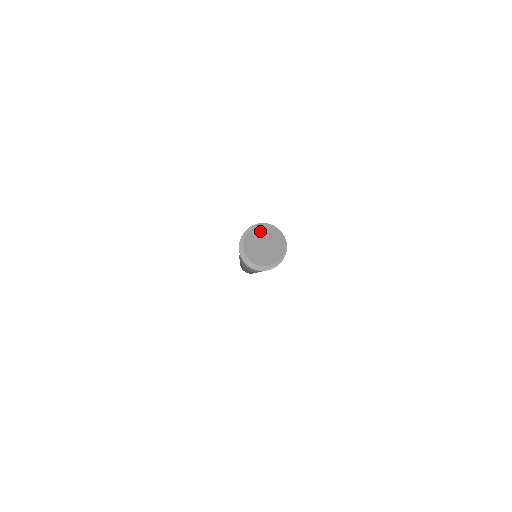
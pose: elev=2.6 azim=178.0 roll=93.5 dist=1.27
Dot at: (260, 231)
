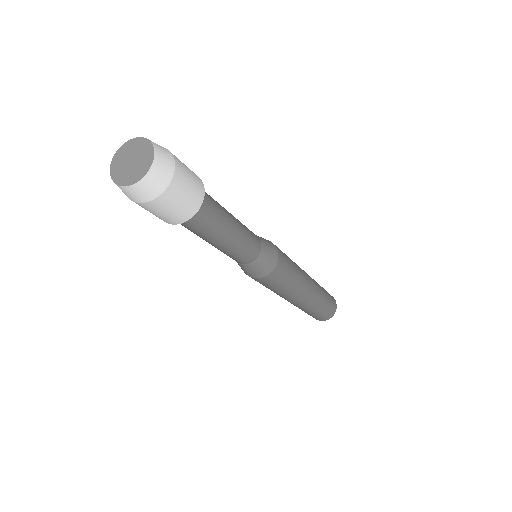
Dot at: (142, 145)
